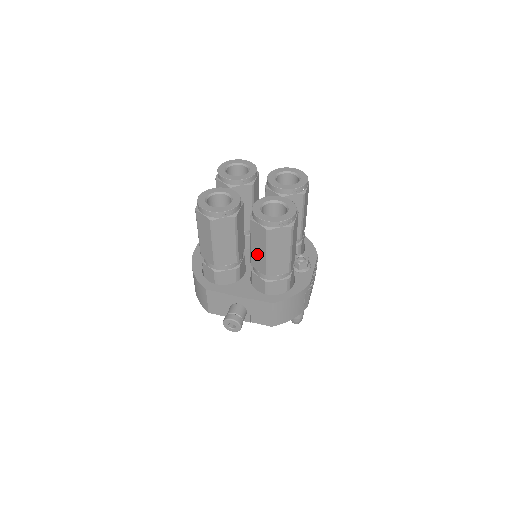
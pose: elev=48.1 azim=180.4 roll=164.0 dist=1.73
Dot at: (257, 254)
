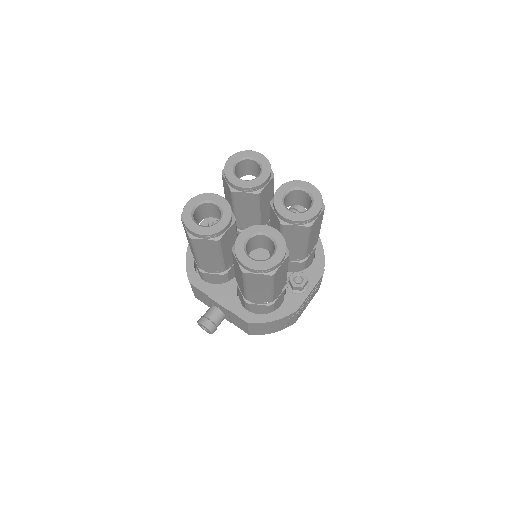
Dot at: (238, 278)
